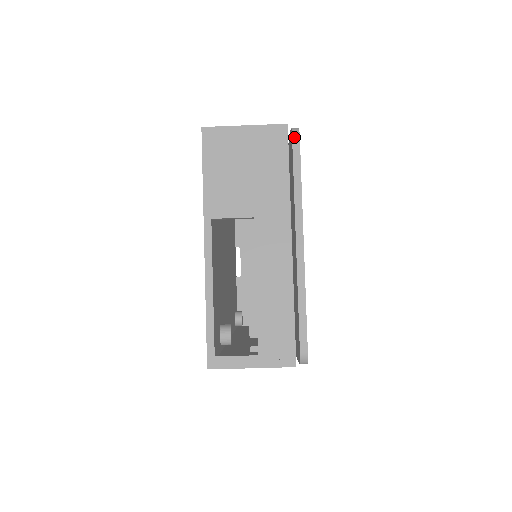
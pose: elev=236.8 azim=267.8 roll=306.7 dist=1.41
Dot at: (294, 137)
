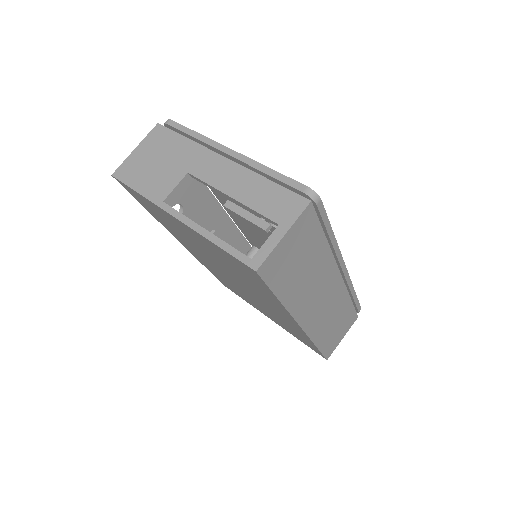
Dot at: (168, 123)
